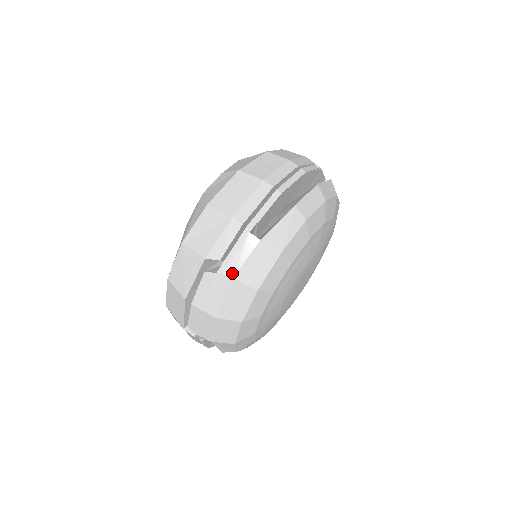
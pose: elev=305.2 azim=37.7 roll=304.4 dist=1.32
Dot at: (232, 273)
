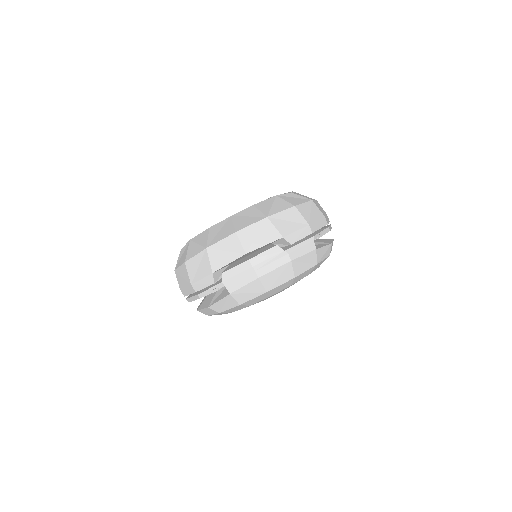
Dot at: (293, 257)
